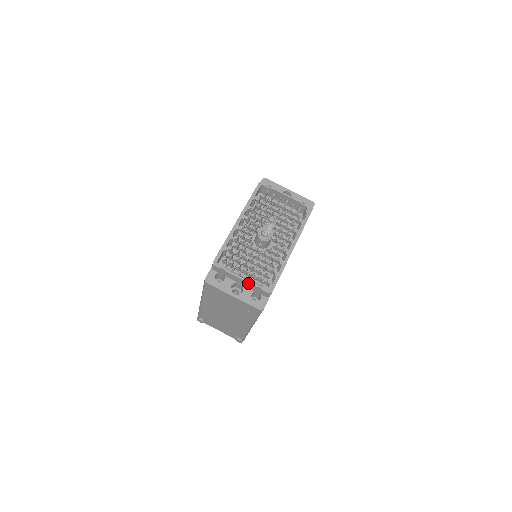
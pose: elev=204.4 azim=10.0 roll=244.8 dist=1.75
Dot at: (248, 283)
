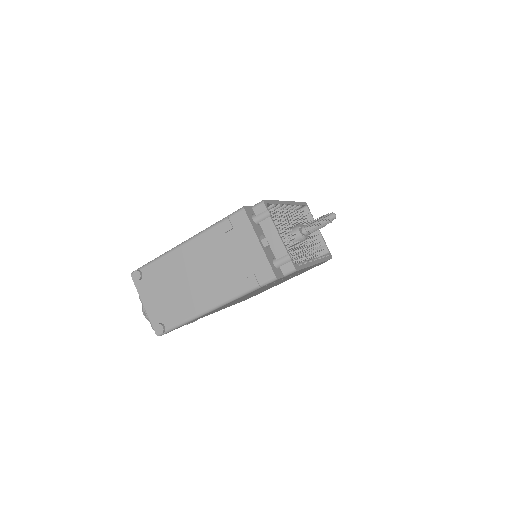
Dot at: (282, 244)
